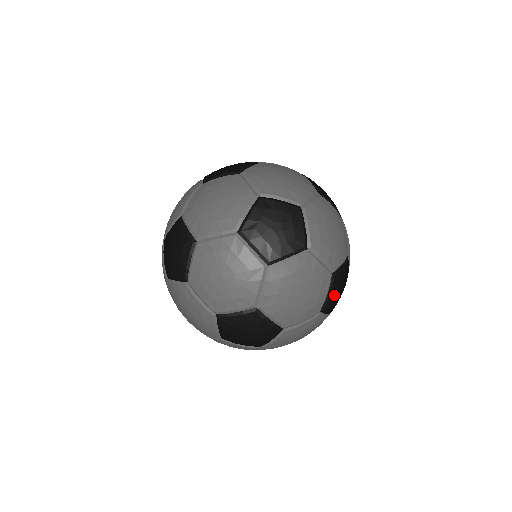
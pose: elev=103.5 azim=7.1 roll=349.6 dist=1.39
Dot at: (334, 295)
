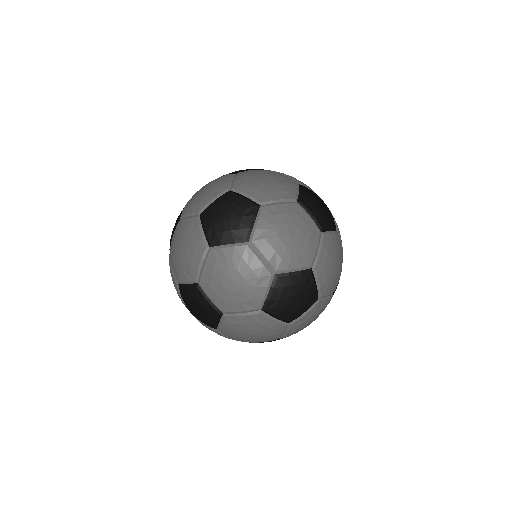
Dot at: (279, 299)
